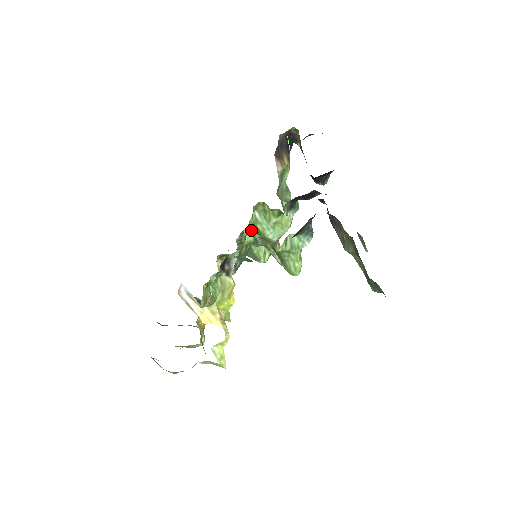
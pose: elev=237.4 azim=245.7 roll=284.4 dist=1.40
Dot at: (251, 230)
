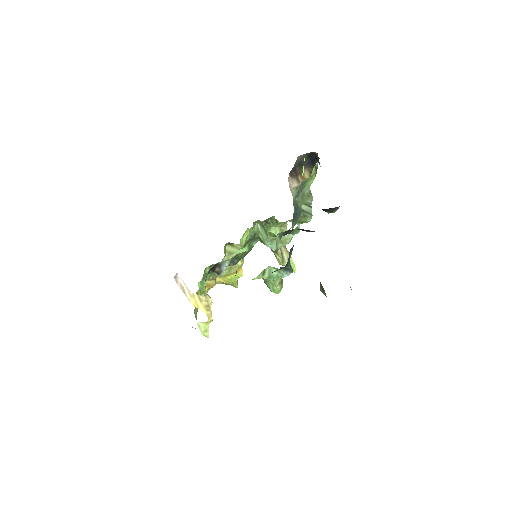
Dot at: (252, 238)
